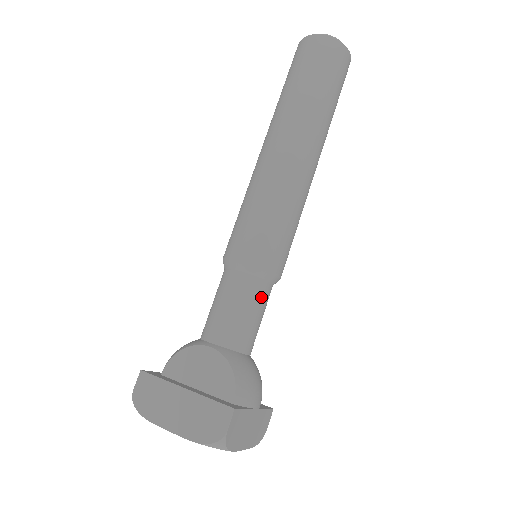
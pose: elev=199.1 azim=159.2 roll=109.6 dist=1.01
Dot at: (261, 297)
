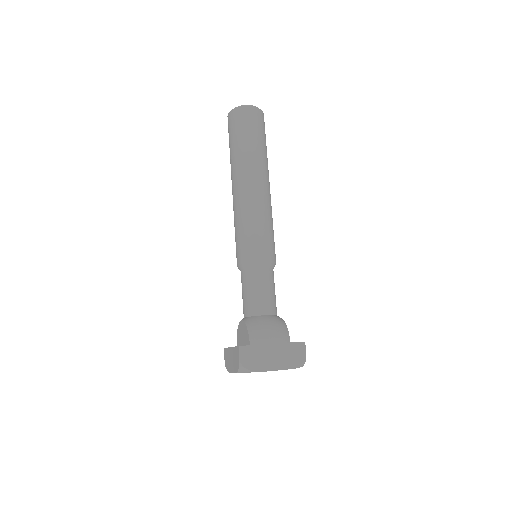
Dot at: (256, 279)
